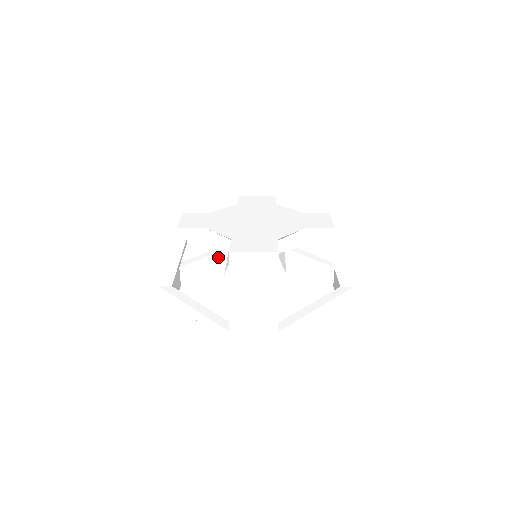
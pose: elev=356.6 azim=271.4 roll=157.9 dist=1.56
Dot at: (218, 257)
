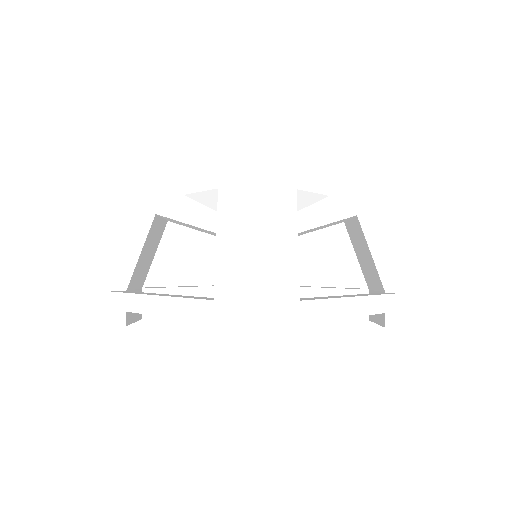
Dot at: (200, 294)
